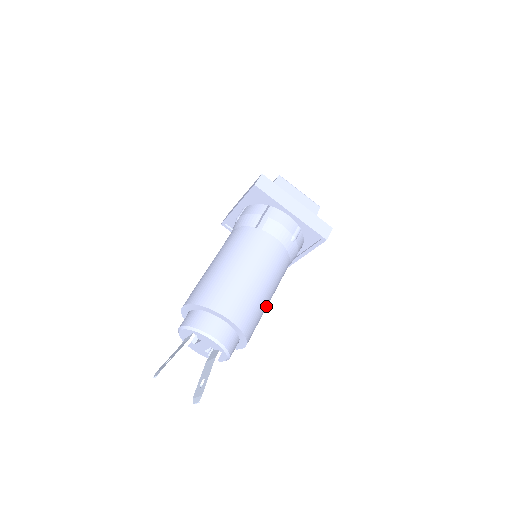
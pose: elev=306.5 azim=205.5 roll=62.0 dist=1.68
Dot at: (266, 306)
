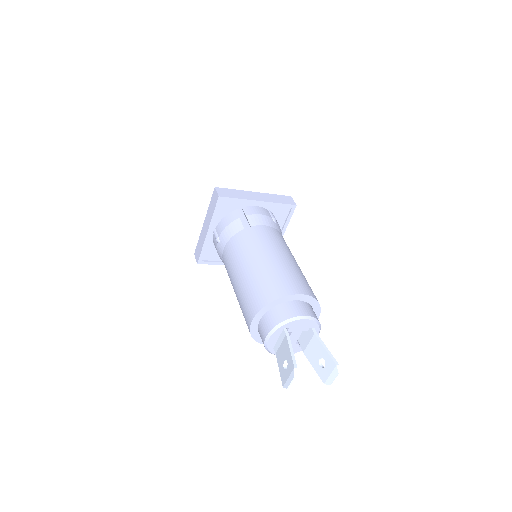
Dot at: occluded
